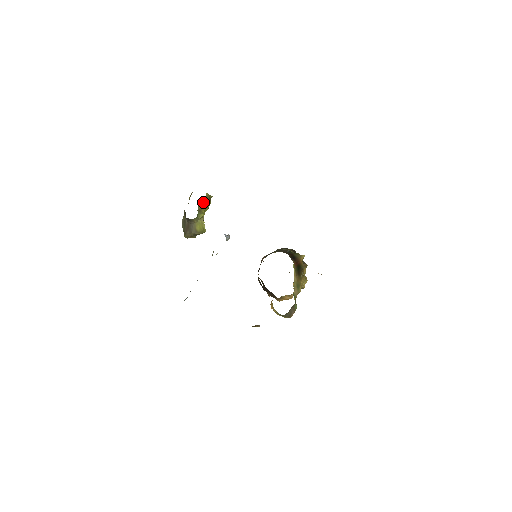
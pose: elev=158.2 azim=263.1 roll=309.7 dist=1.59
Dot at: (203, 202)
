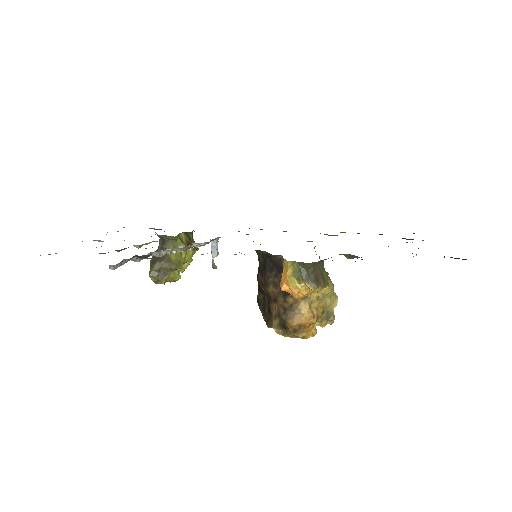
Dot at: (187, 238)
